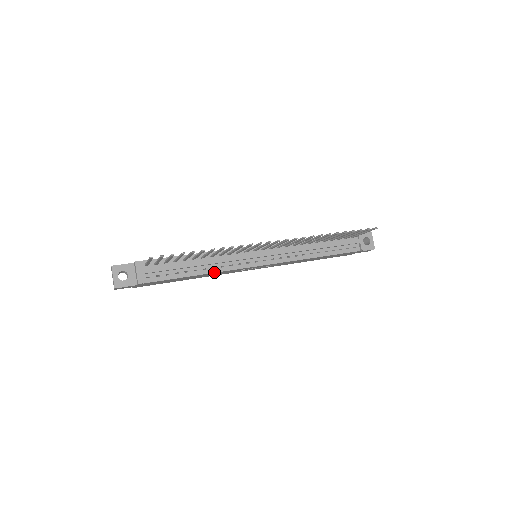
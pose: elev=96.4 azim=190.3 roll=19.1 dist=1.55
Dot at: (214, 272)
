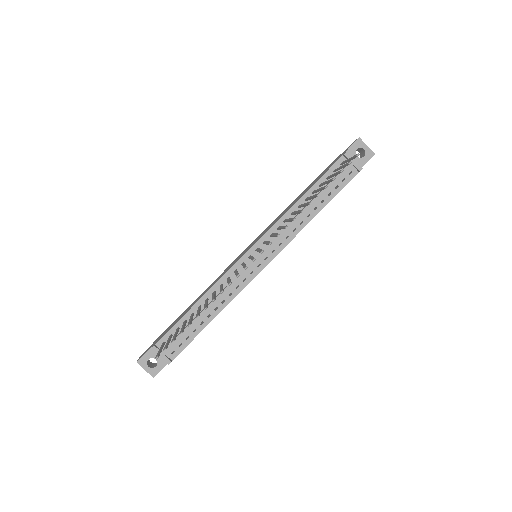
Dot at: (226, 305)
